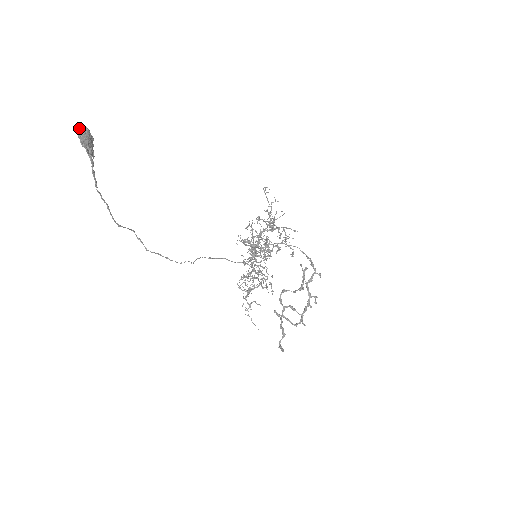
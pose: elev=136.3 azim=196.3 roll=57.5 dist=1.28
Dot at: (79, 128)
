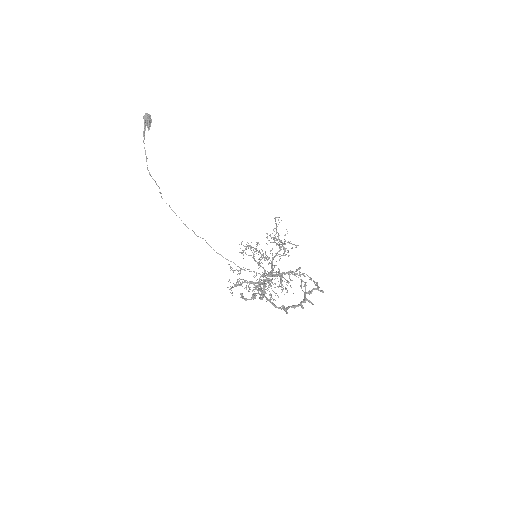
Dot at: (147, 115)
